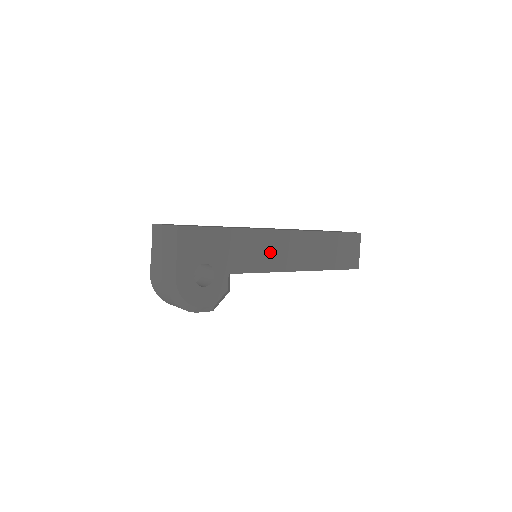
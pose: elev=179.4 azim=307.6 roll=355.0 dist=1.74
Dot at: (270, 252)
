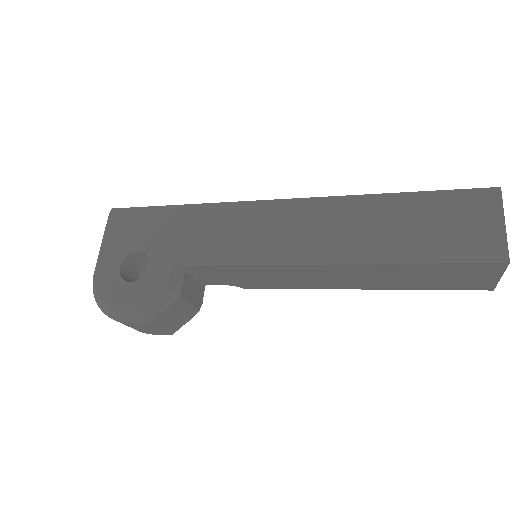
Dot at: (250, 234)
